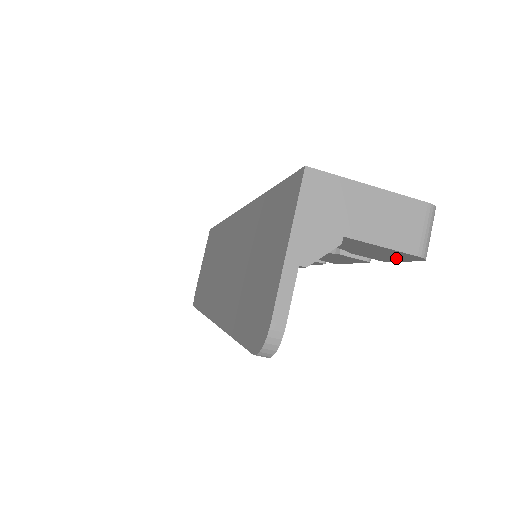
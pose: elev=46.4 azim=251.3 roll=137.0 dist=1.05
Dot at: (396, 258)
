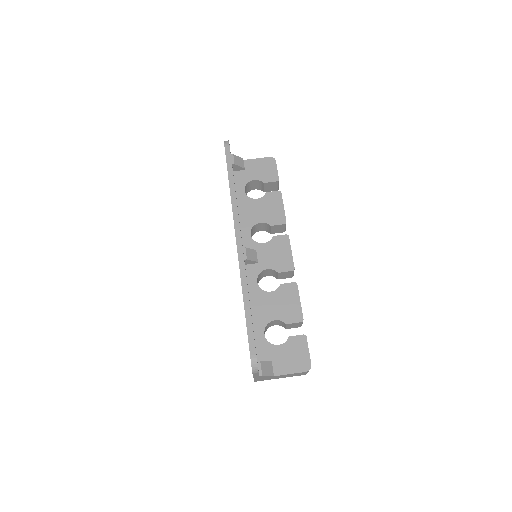
Dot at: (272, 169)
